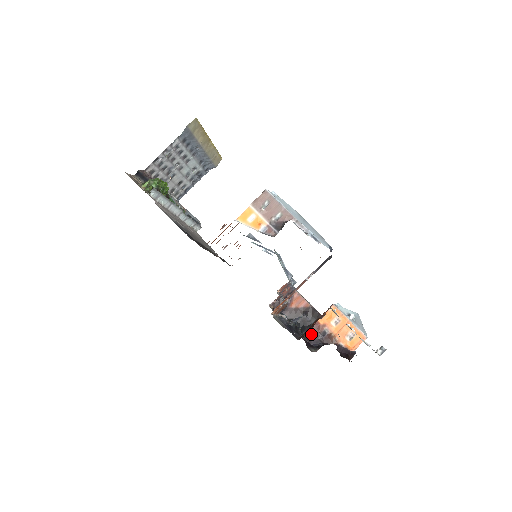
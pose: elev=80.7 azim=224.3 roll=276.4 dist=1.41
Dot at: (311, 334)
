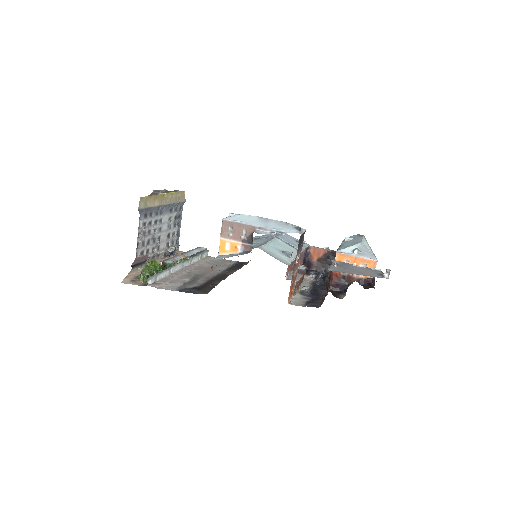
Dot at: (334, 284)
